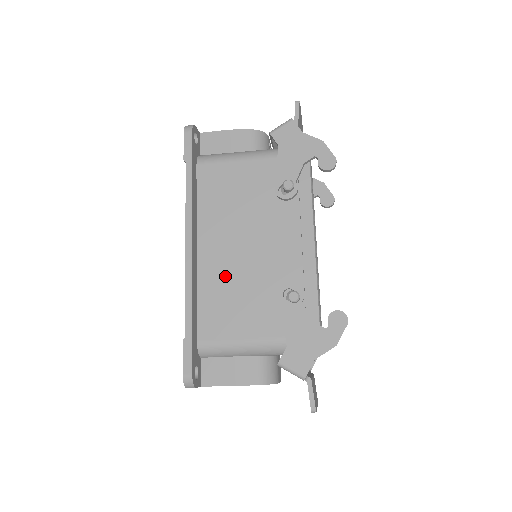
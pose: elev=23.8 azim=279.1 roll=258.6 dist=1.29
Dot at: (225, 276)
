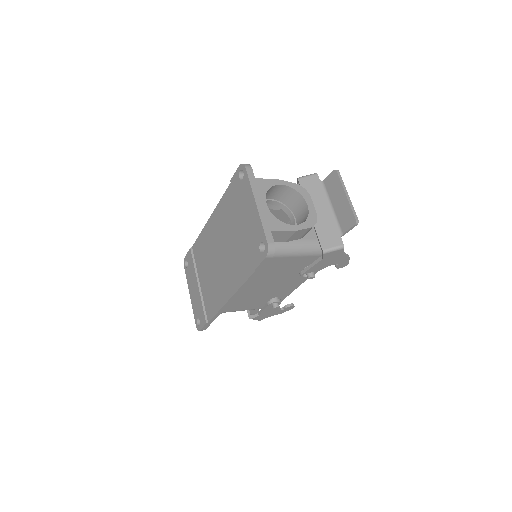
Dot at: (242, 296)
